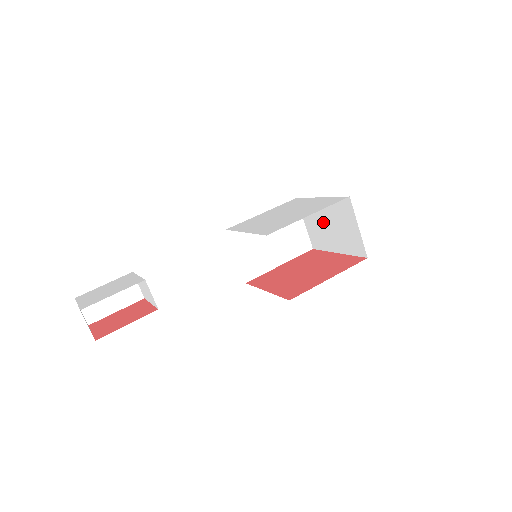
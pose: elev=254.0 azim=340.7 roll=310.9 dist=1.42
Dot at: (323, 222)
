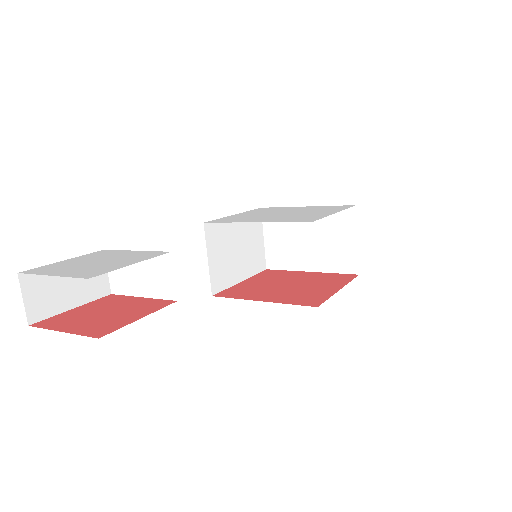
Dot at: (299, 236)
